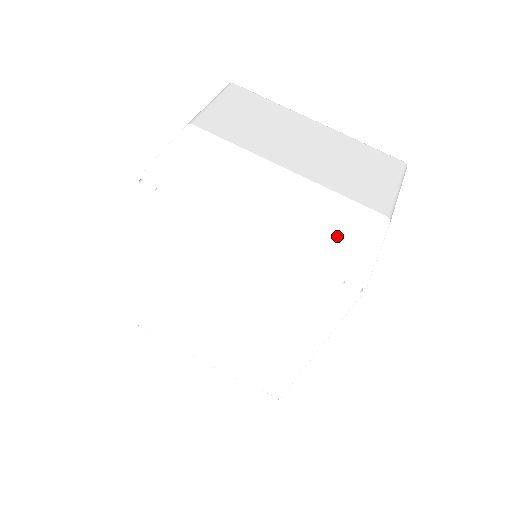
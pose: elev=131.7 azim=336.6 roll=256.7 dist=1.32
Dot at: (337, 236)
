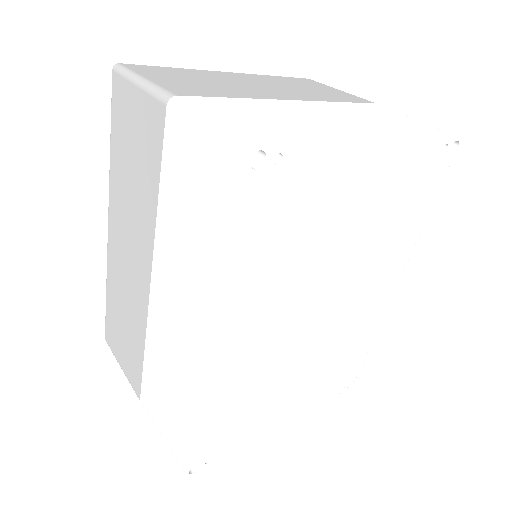
Dot at: (397, 122)
